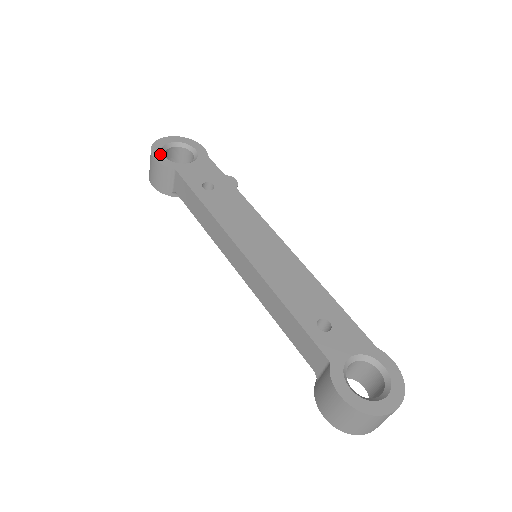
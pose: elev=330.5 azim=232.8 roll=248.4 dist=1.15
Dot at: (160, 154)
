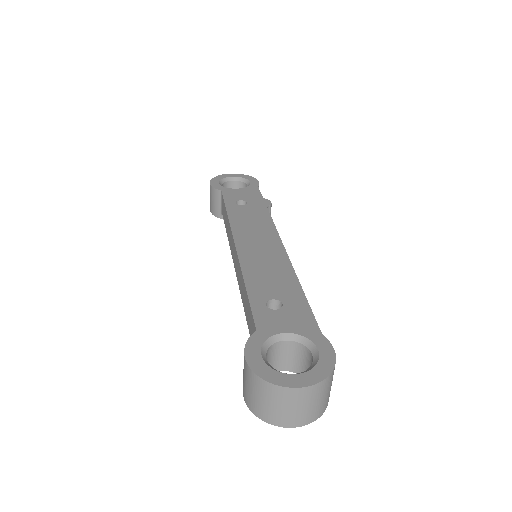
Dot at: (217, 182)
